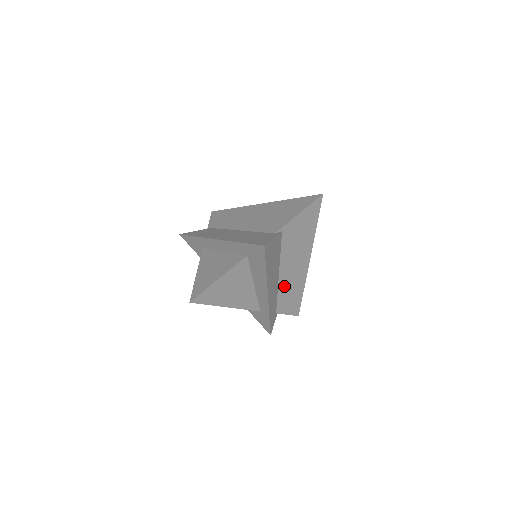
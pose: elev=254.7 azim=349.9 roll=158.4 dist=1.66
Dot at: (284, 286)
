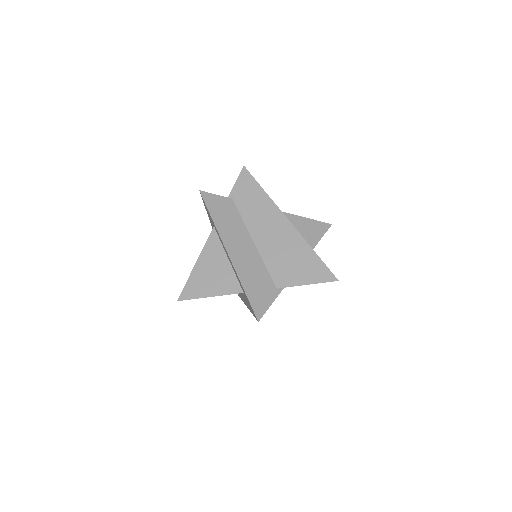
Dot at: occluded
